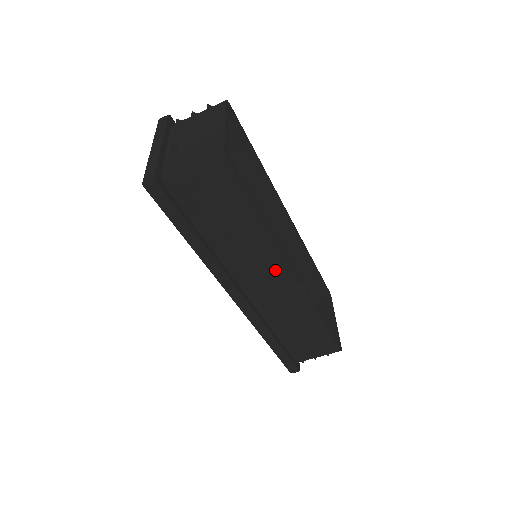
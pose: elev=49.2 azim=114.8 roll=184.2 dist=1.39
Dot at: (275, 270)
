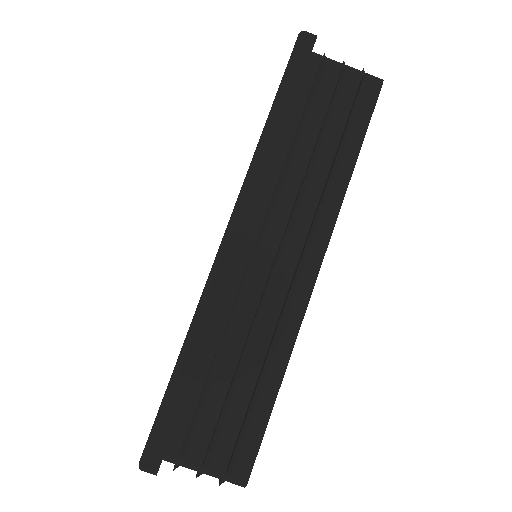
Dot at: (310, 235)
